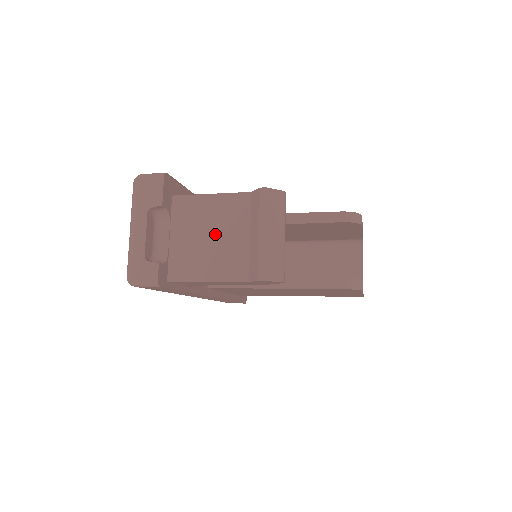
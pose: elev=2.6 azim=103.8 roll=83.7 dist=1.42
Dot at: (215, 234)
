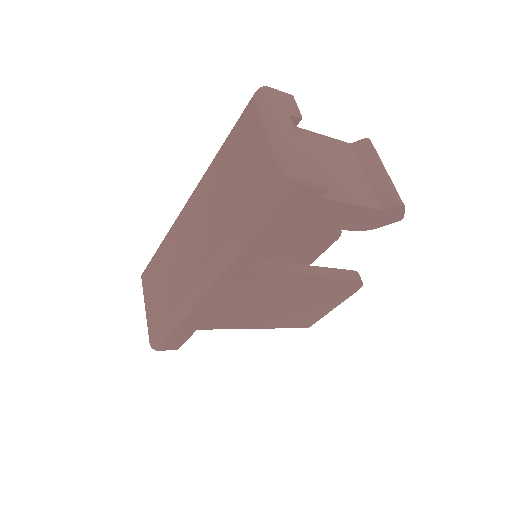
Dot at: (338, 166)
